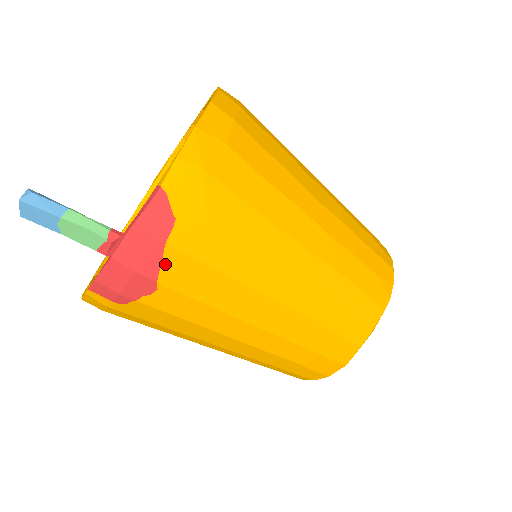
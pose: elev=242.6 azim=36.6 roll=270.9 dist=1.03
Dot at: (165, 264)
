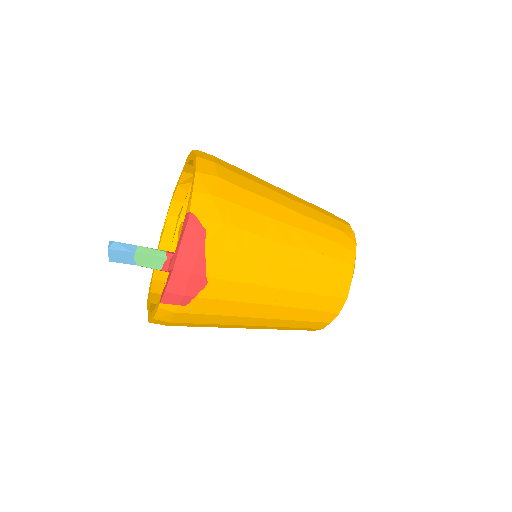
Dot at: (208, 262)
